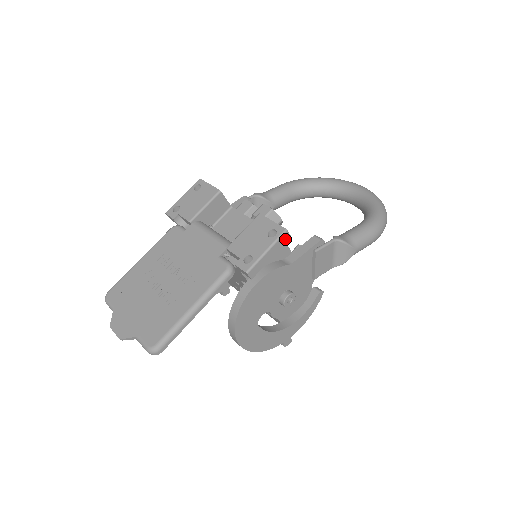
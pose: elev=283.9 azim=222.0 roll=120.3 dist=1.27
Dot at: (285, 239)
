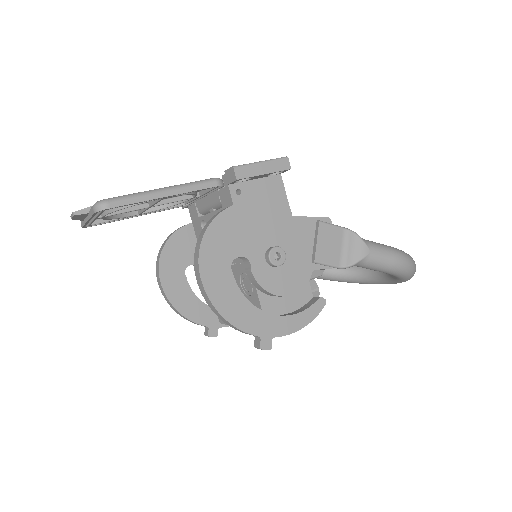
Dot at: (284, 166)
